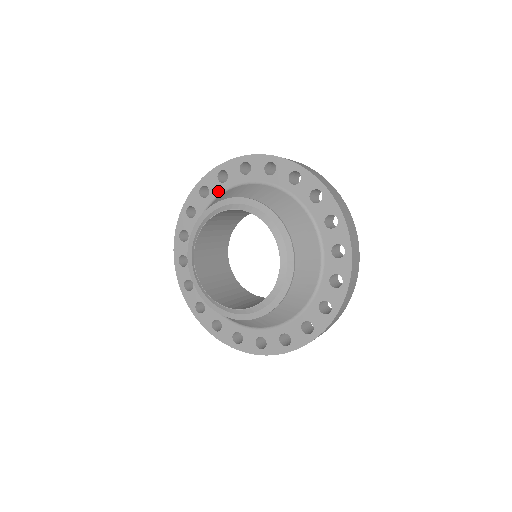
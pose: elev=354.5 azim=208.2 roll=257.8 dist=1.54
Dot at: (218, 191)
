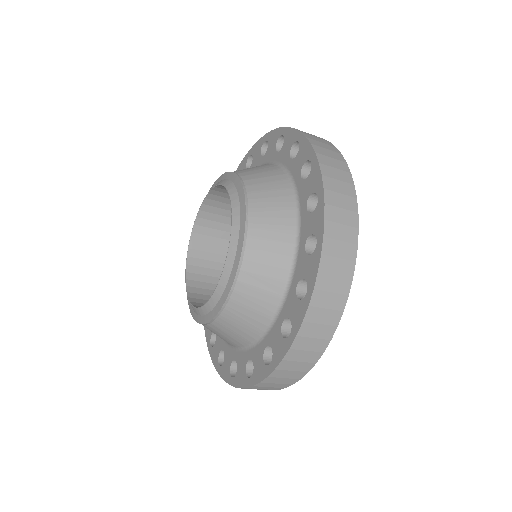
Dot at: occluded
